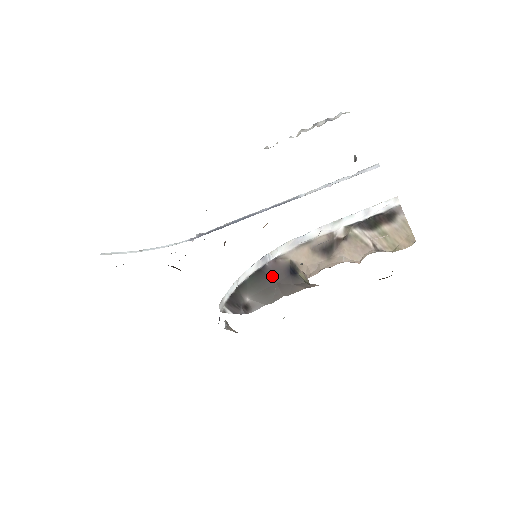
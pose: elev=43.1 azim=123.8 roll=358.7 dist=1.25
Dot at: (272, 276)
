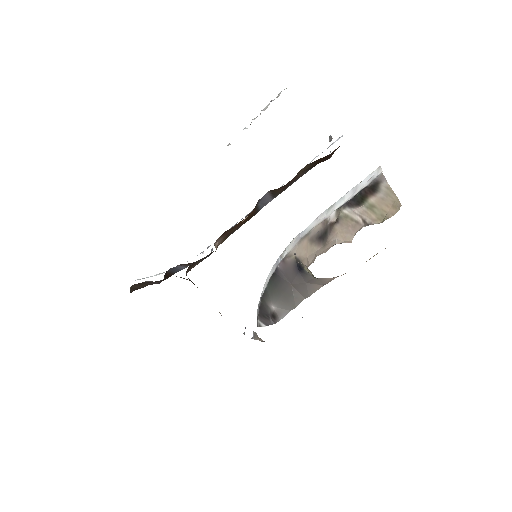
Dot at: (286, 278)
